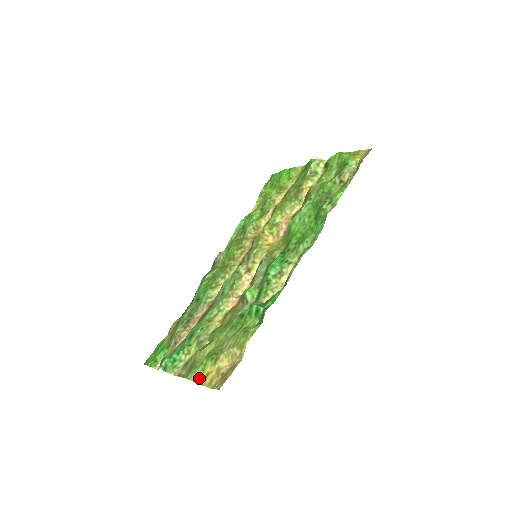
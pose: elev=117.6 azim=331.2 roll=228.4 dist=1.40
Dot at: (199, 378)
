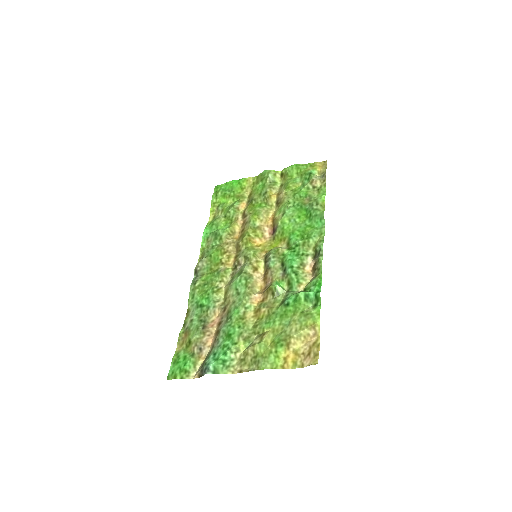
Dot at: (277, 364)
